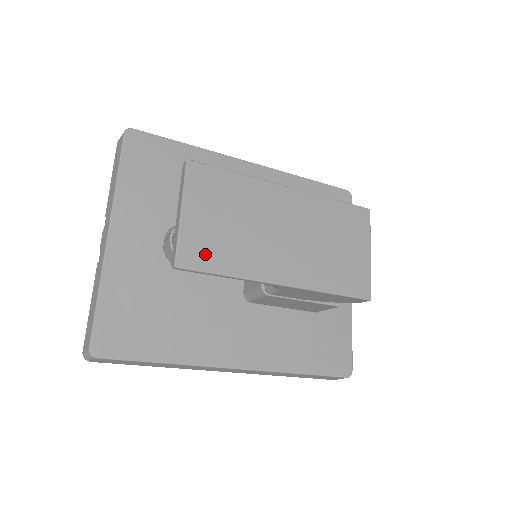
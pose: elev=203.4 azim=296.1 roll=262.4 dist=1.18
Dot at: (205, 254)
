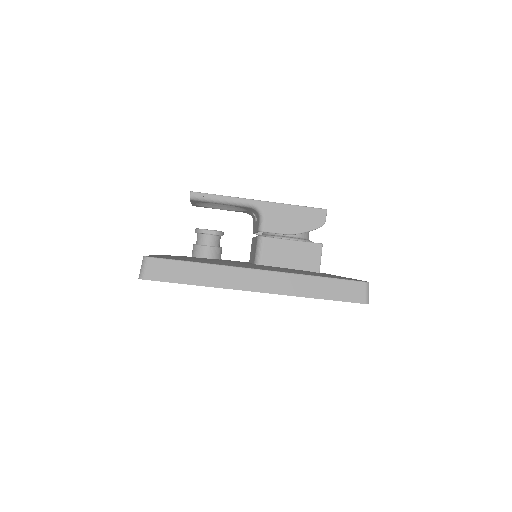
Dot at: occluded
